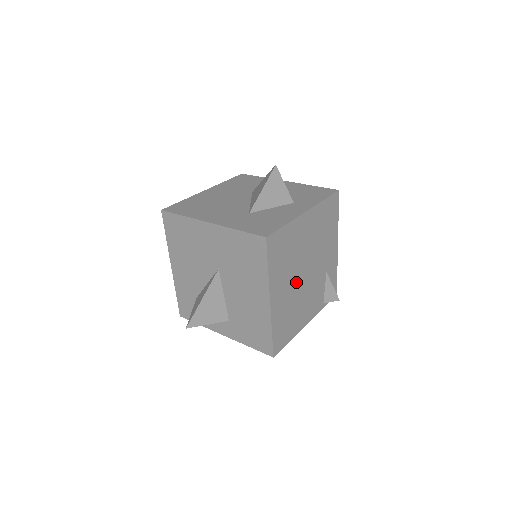
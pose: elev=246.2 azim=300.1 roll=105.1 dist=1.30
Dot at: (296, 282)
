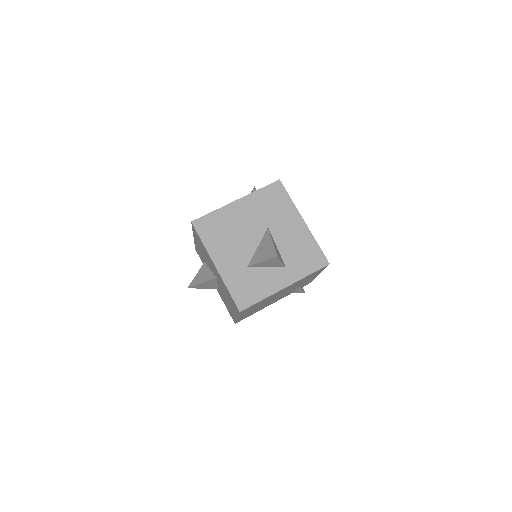
Dot at: (265, 303)
